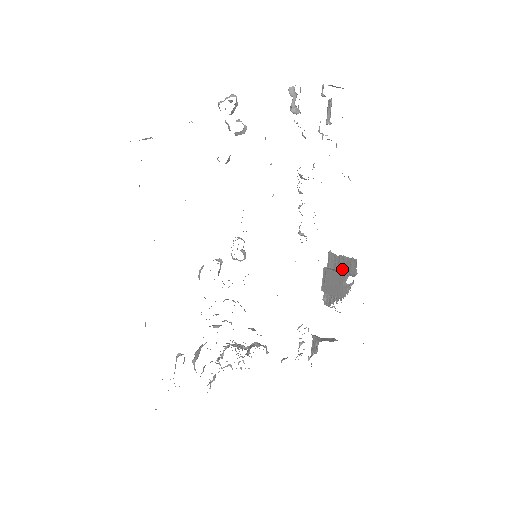
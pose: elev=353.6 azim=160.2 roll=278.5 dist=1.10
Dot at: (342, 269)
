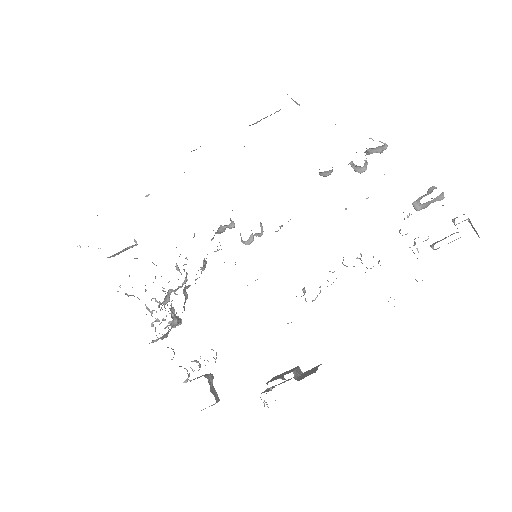
Dot at: occluded
